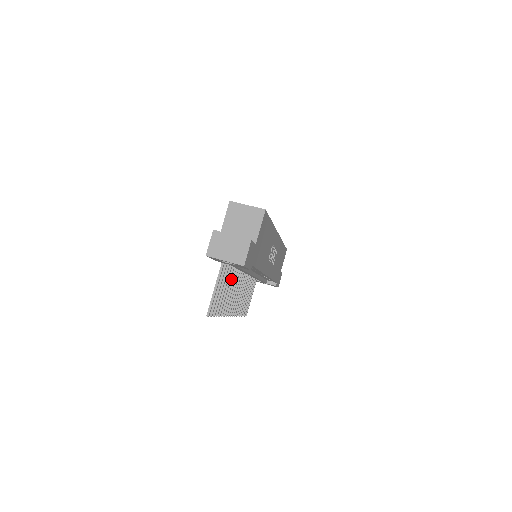
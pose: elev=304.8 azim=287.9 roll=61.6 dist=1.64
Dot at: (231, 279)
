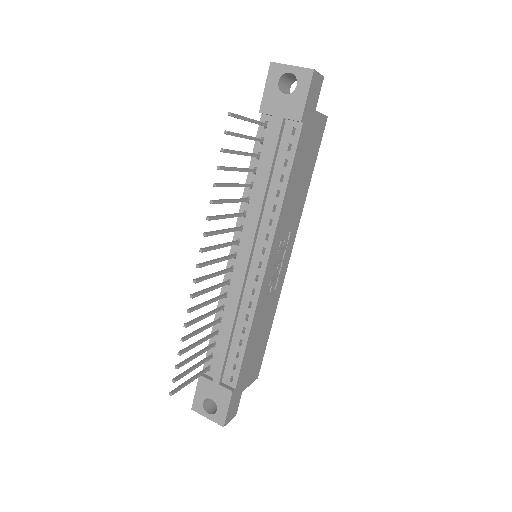
Dot at: occluded
